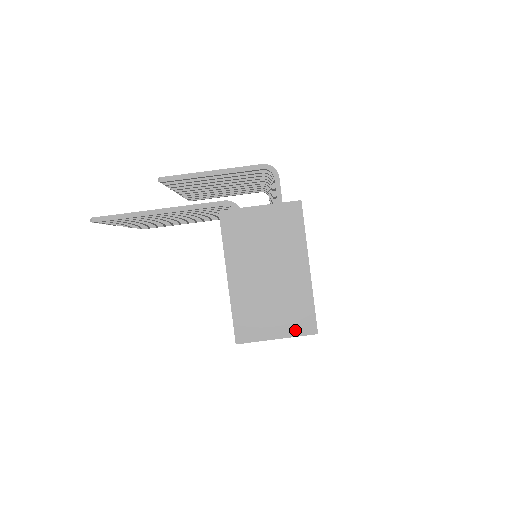
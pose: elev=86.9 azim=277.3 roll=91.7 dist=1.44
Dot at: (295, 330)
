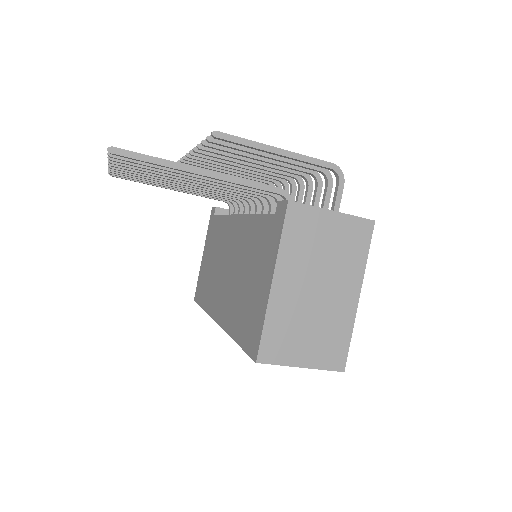
Dot at: (323, 362)
